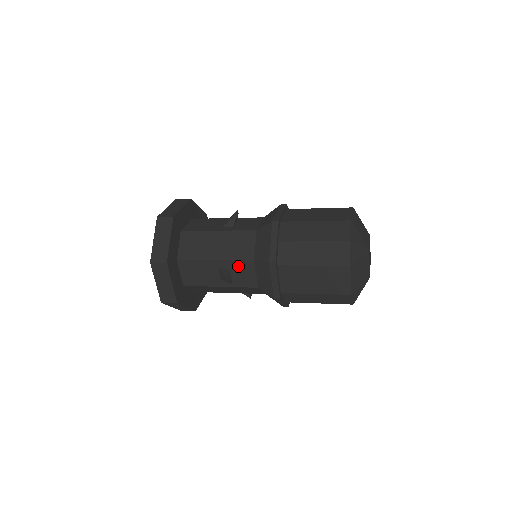
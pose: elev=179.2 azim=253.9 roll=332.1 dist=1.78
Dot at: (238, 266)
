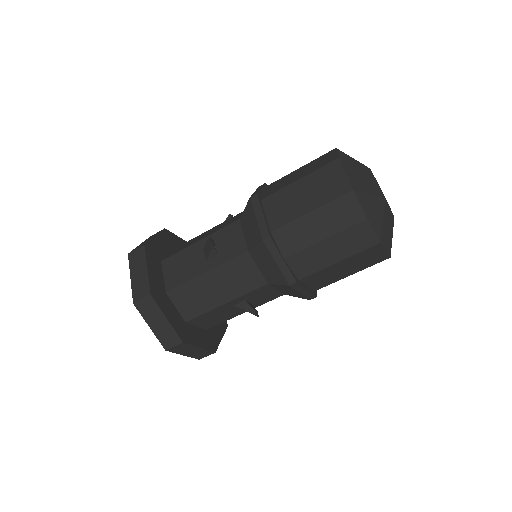
Dot at: (224, 235)
